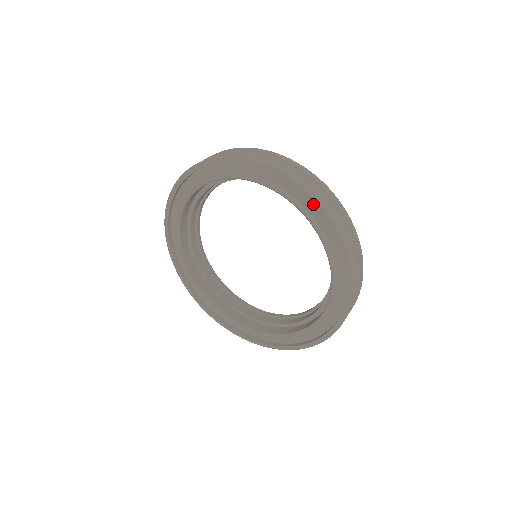
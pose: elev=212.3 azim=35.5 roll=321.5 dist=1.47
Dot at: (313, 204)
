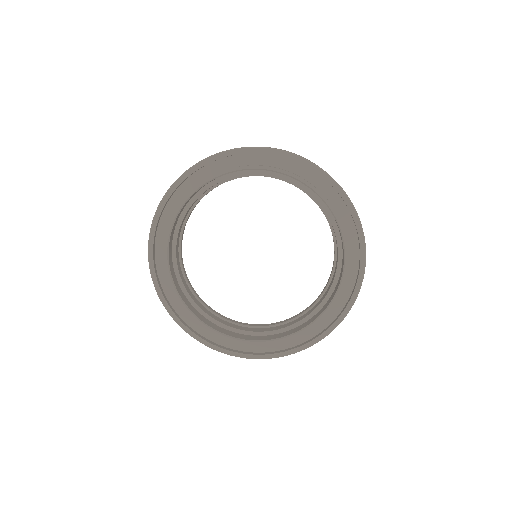
Dot at: (218, 159)
